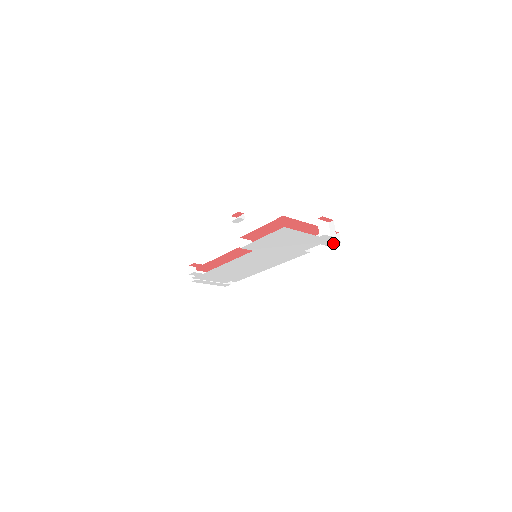
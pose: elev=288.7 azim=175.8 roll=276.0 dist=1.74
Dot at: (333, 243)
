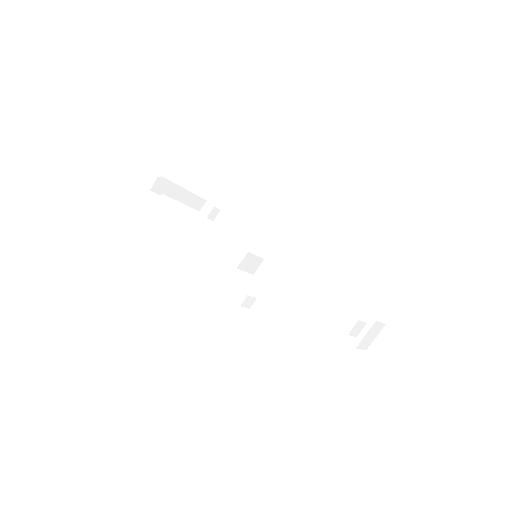
Dot at: occluded
